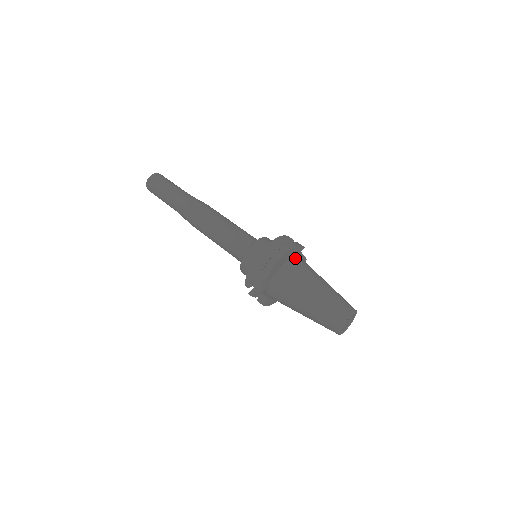
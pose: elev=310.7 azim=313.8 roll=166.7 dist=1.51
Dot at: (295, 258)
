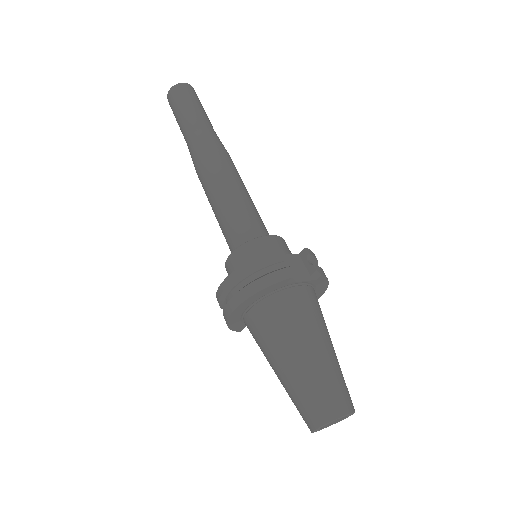
Dot at: (268, 300)
